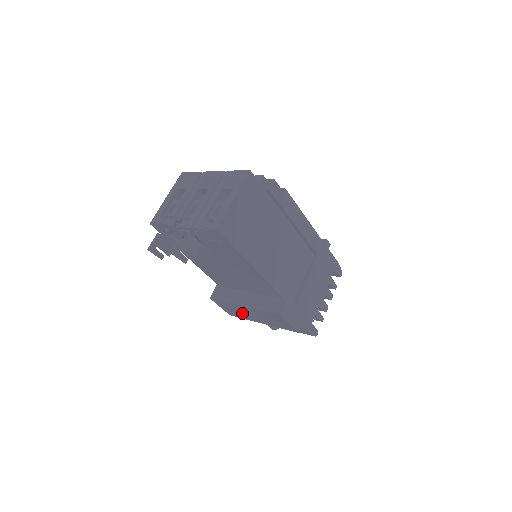
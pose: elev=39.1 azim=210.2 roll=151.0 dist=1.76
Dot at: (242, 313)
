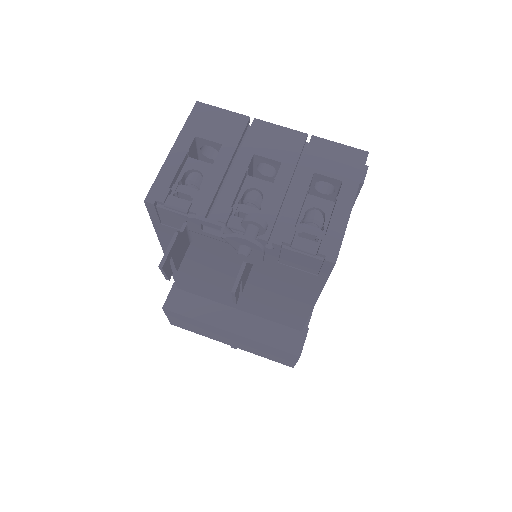
Dot at: (208, 332)
